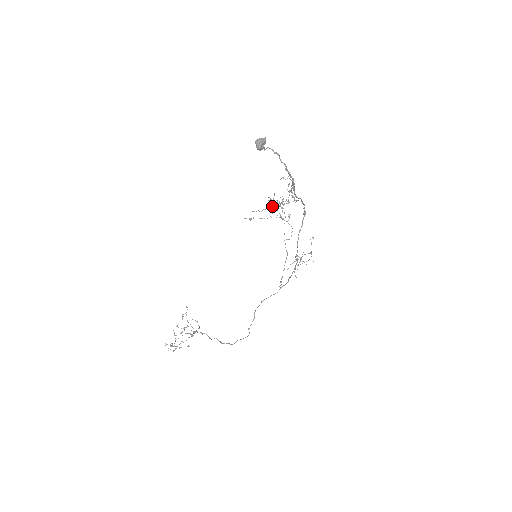
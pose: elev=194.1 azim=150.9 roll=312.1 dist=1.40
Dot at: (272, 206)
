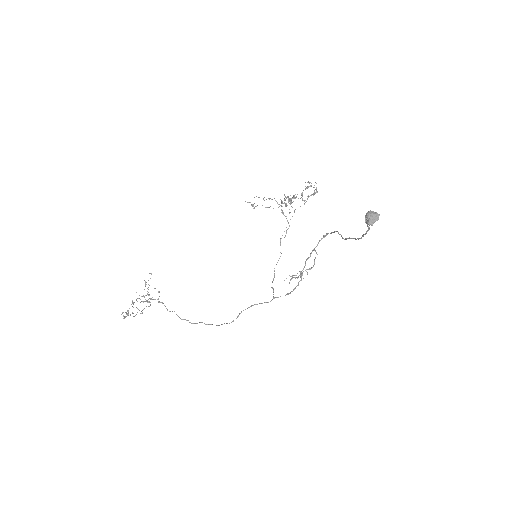
Dot at: (285, 205)
